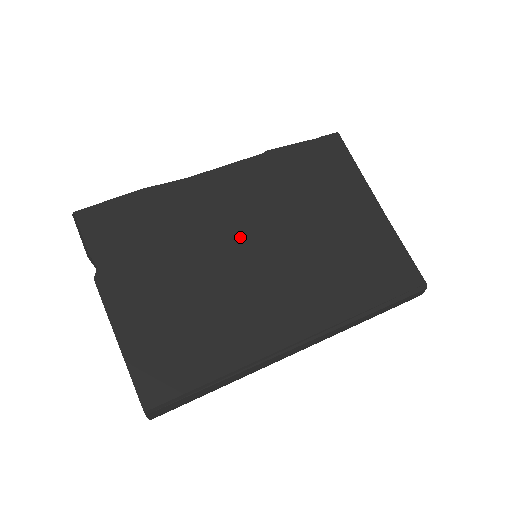
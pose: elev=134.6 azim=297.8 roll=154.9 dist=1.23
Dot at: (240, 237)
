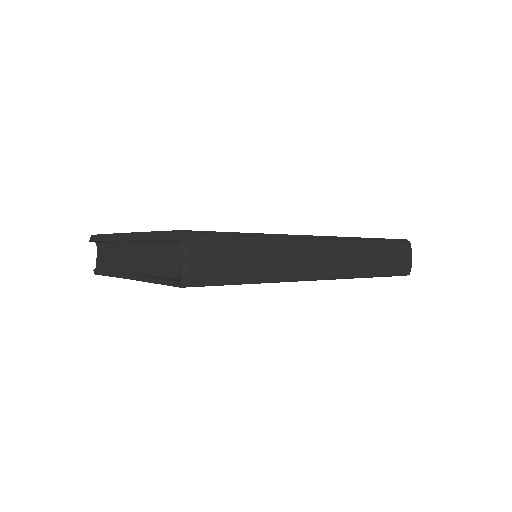
Dot at: occluded
